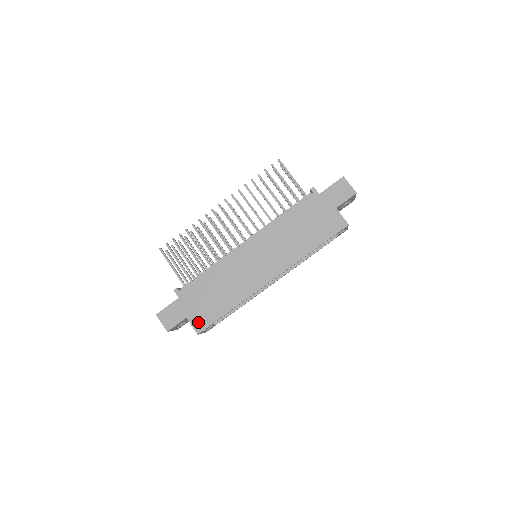
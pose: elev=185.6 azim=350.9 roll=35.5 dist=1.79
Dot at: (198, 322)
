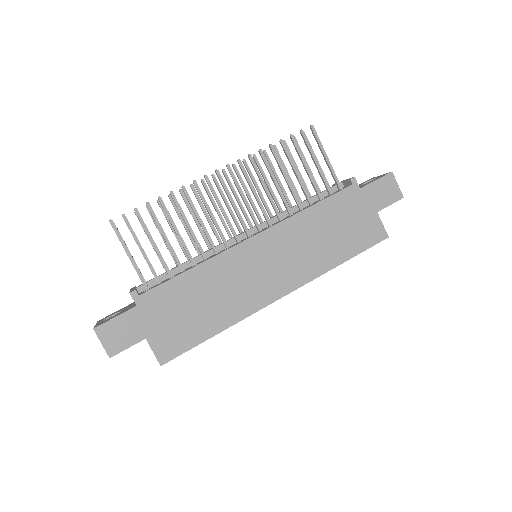
Dot at: (164, 347)
